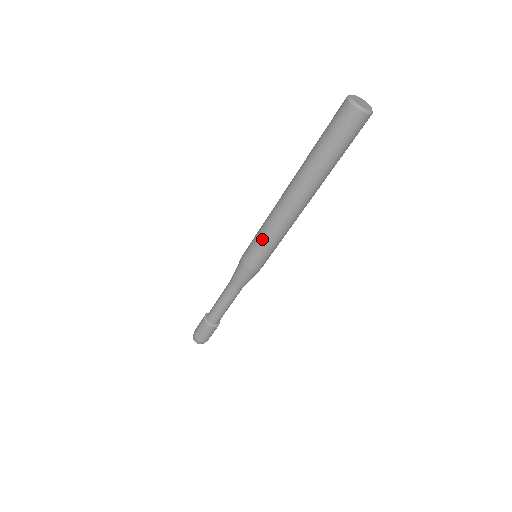
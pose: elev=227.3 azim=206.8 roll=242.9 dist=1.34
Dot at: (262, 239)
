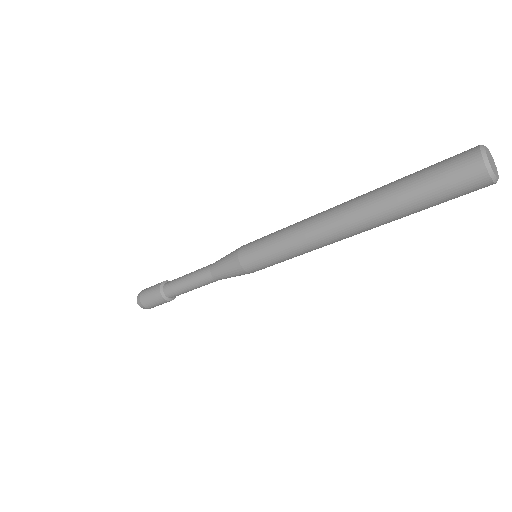
Dot at: (278, 253)
